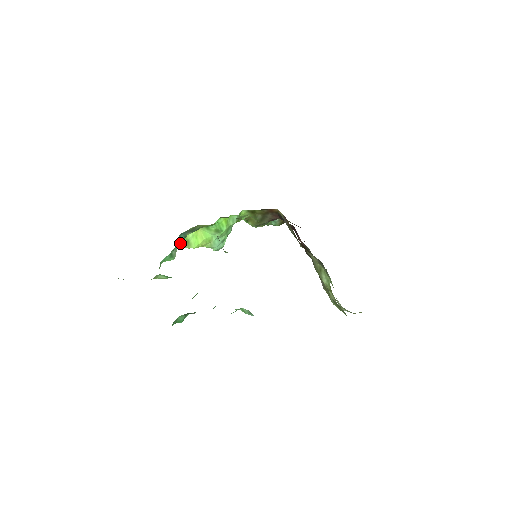
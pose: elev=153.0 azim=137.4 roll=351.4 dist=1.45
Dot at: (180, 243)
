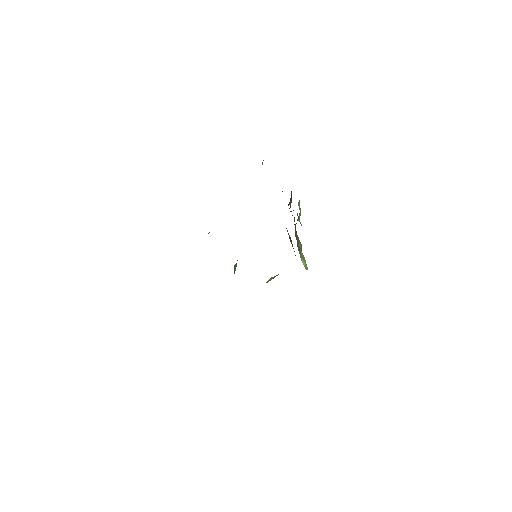
Dot at: occluded
